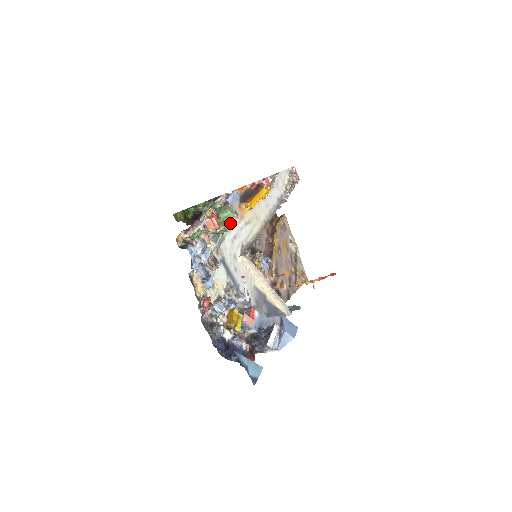
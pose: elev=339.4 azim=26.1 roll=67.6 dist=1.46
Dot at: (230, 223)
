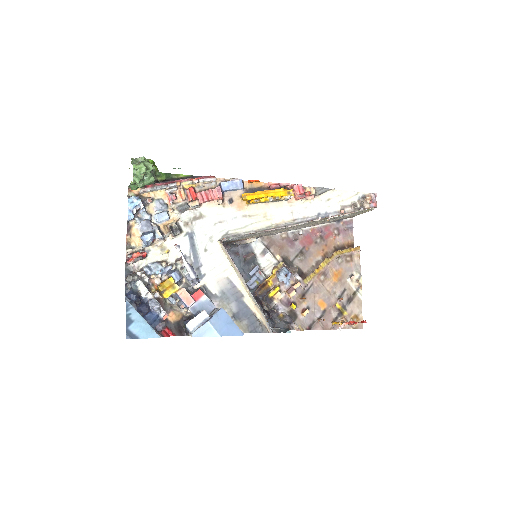
Dot at: (216, 205)
